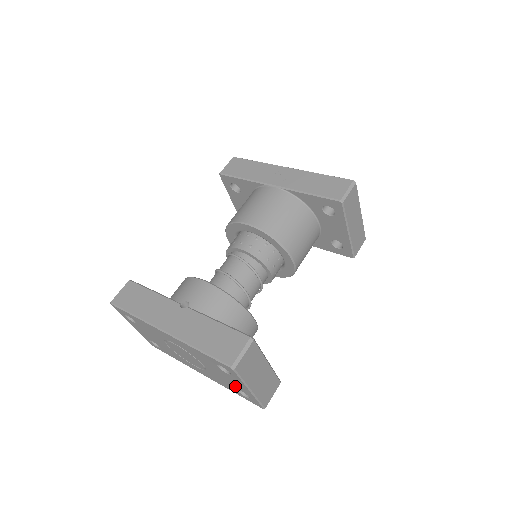
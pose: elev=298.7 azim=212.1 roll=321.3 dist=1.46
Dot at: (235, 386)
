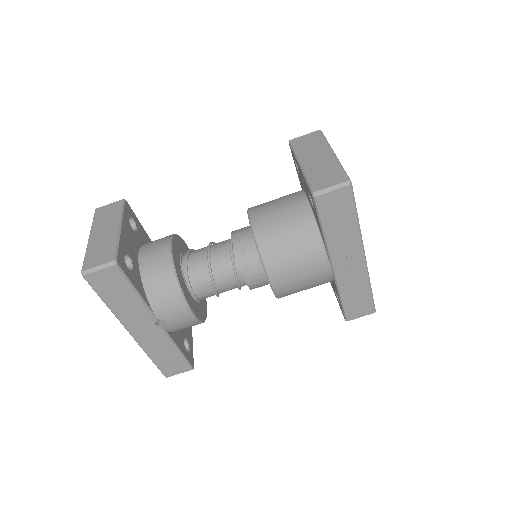
Dot at: occluded
